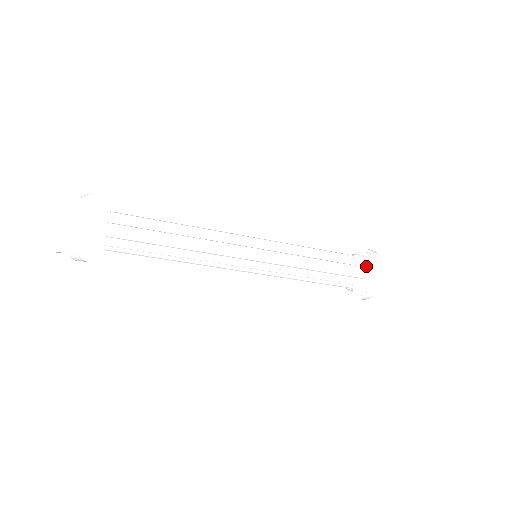
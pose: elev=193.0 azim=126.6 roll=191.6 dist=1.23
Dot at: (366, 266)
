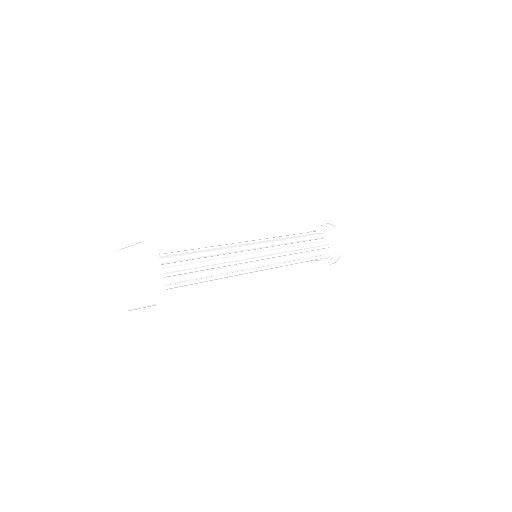
Dot at: (328, 237)
